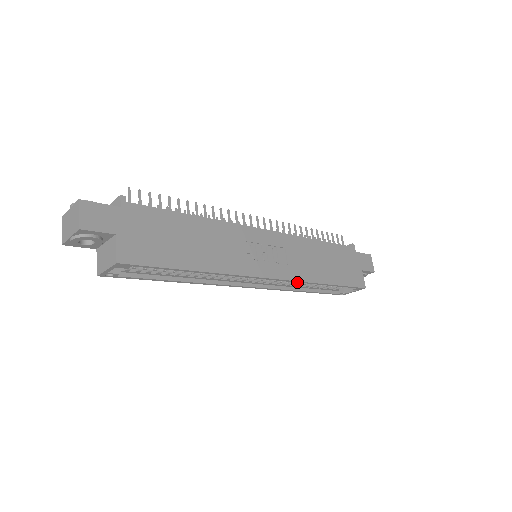
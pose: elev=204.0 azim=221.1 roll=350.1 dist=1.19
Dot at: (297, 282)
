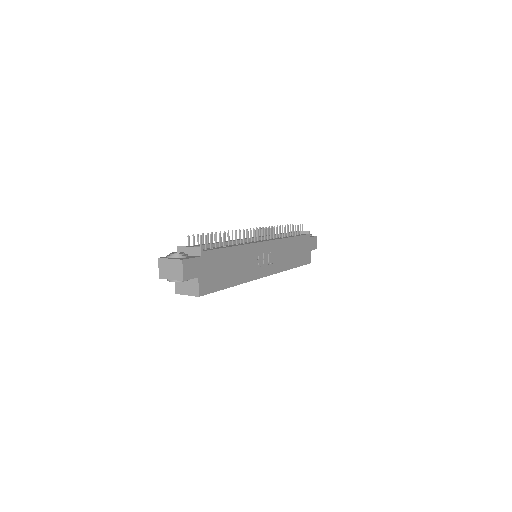
Dot at: (277, 272)
